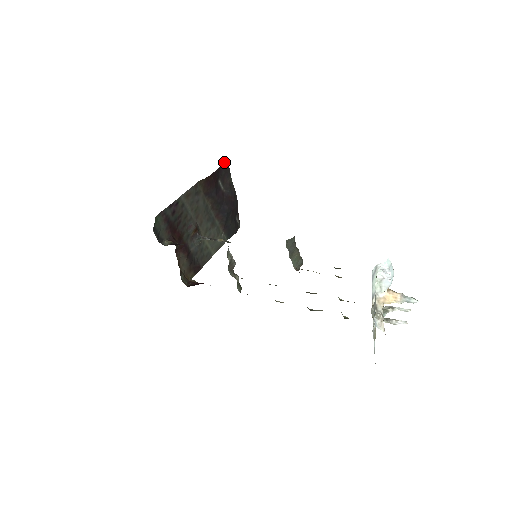
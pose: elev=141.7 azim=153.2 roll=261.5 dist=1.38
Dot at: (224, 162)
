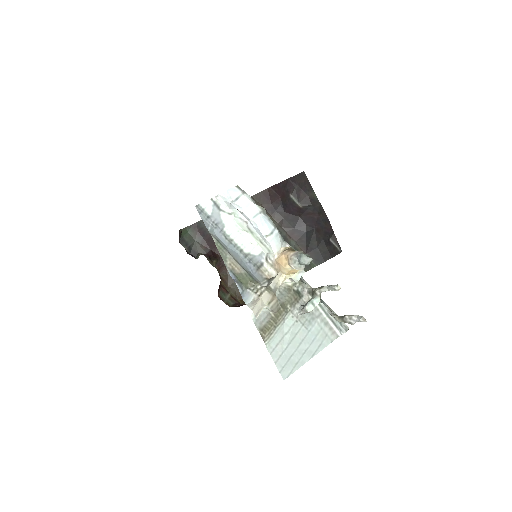
Dot at: (297, 175)
